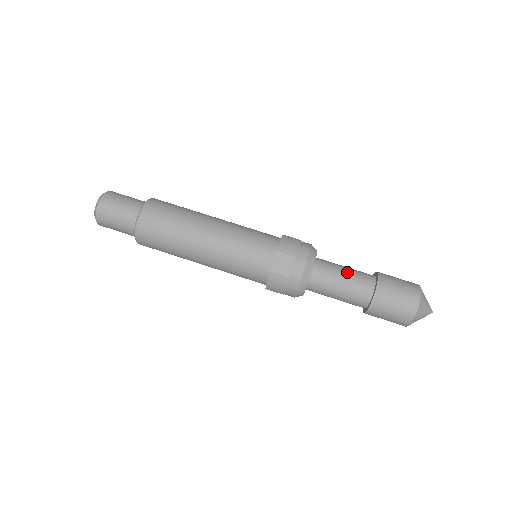
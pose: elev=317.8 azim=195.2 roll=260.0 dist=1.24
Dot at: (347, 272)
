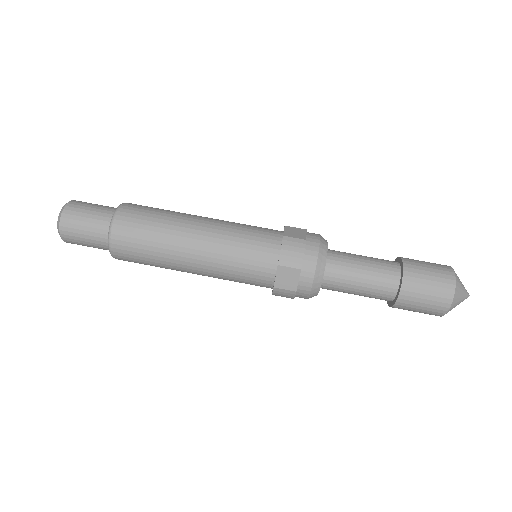
Dot at: (365, 271)
